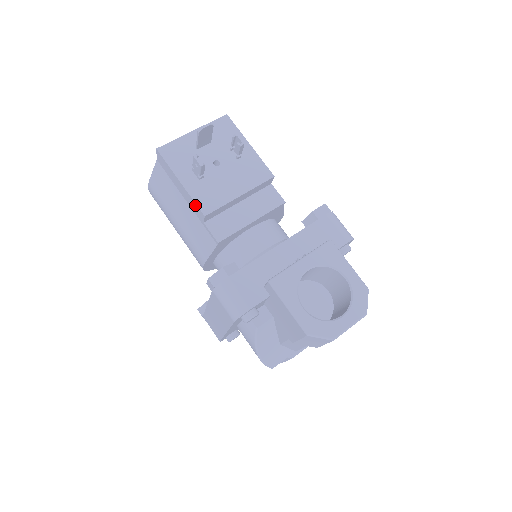
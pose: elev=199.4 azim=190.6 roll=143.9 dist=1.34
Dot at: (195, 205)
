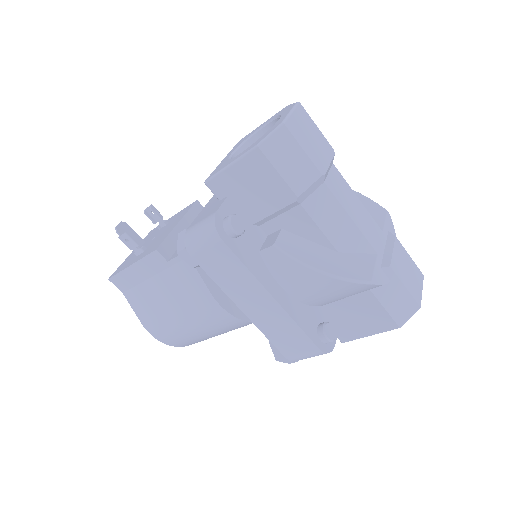
Dot at: (149, 259)
